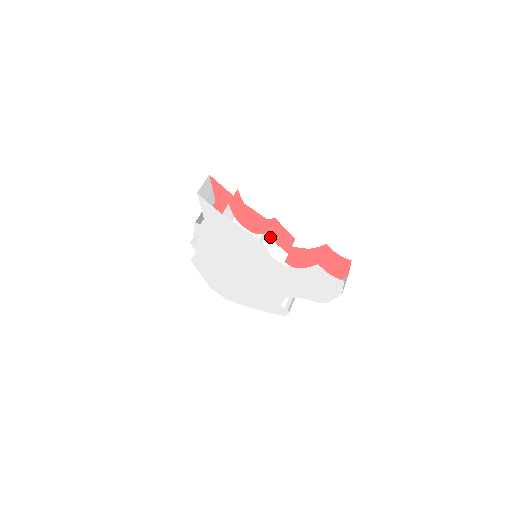
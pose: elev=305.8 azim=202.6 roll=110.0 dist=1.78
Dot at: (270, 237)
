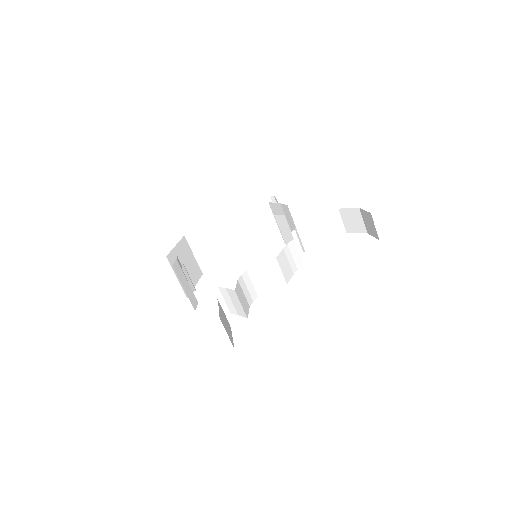
Dot at: (279, 255)
